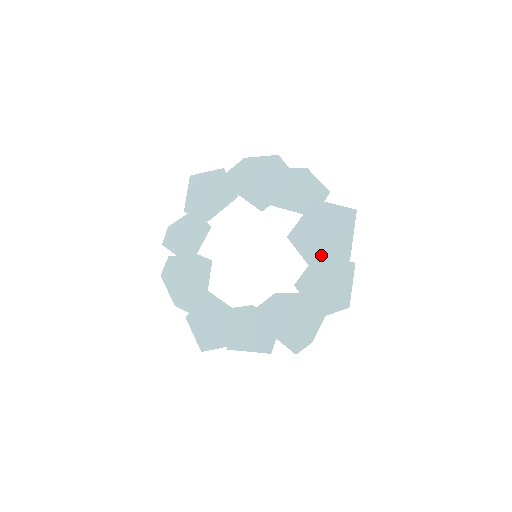
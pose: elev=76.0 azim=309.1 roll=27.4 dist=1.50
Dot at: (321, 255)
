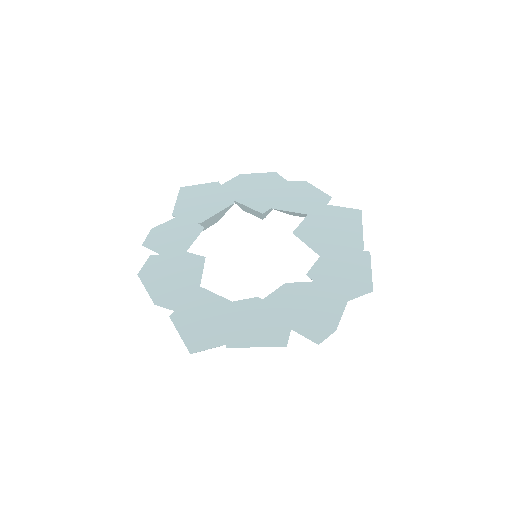
Dot at: (332, 247)
